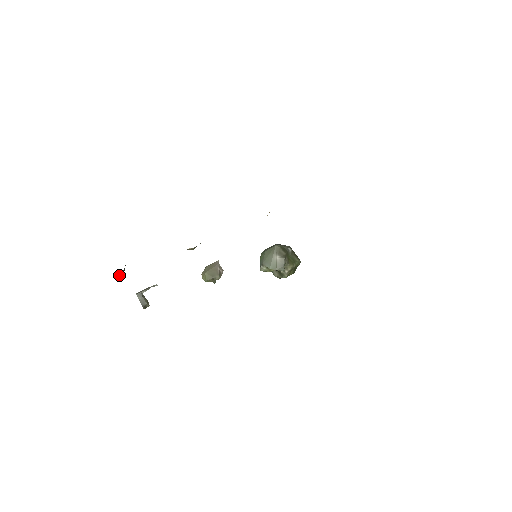
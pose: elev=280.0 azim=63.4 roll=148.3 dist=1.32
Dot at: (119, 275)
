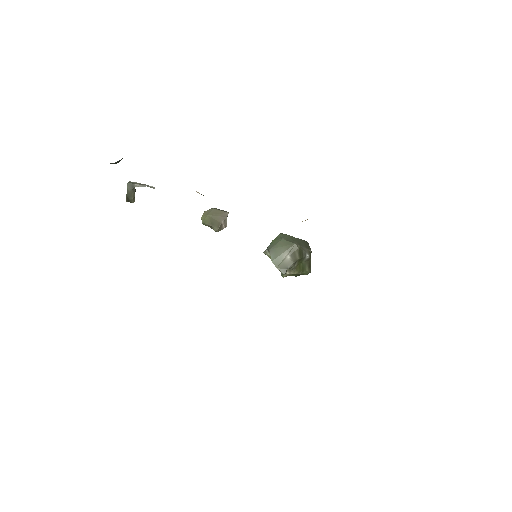
Dot at: occluded
